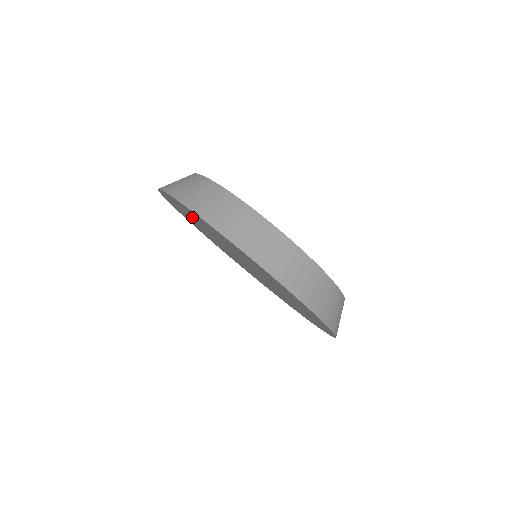
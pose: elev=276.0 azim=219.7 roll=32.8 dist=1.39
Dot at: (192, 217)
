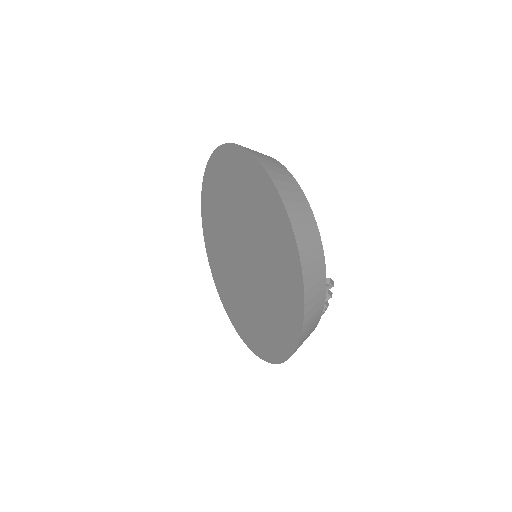
Dot at: (214, 232)
